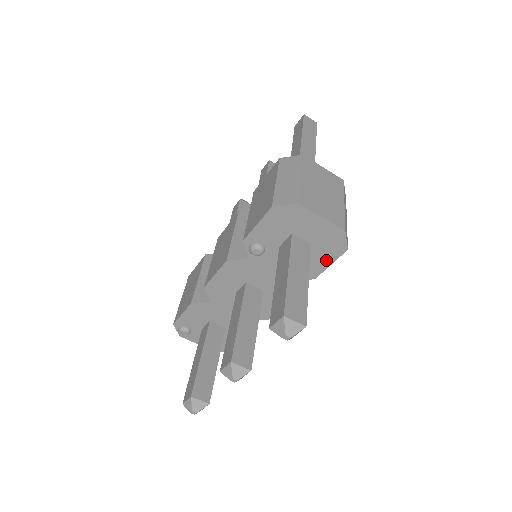
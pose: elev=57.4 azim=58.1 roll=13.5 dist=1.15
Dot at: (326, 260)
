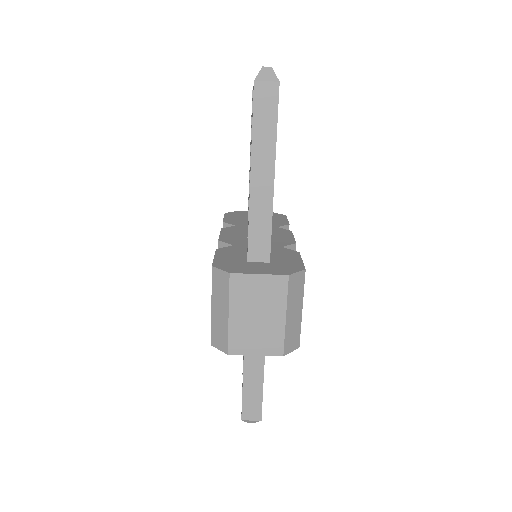
Dot at: occluded
